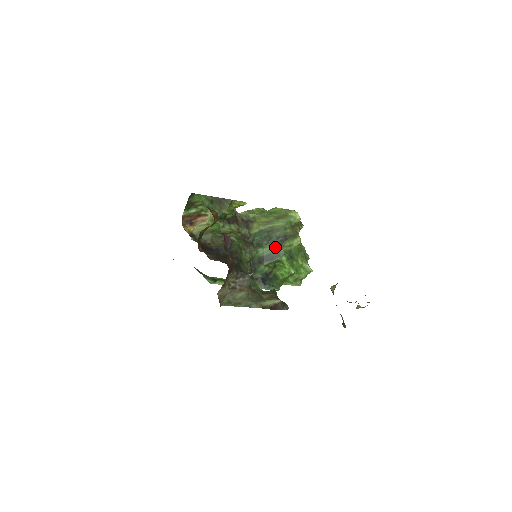
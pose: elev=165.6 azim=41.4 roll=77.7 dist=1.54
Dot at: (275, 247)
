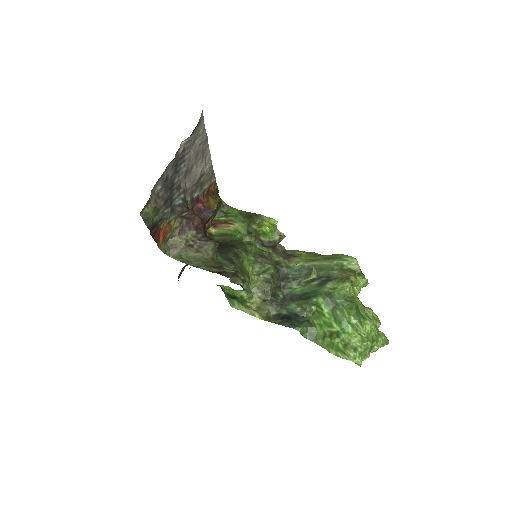
Dot at: (314, 287)
